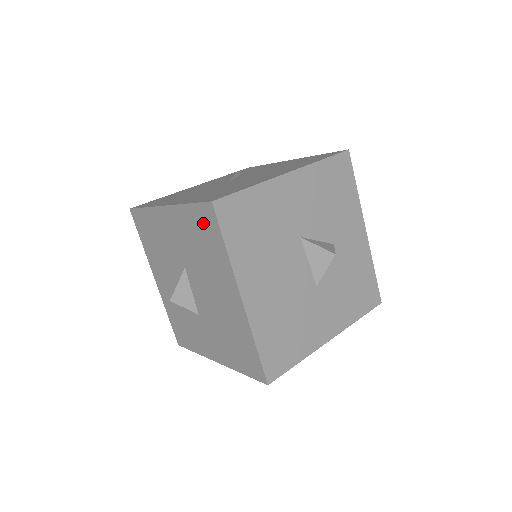
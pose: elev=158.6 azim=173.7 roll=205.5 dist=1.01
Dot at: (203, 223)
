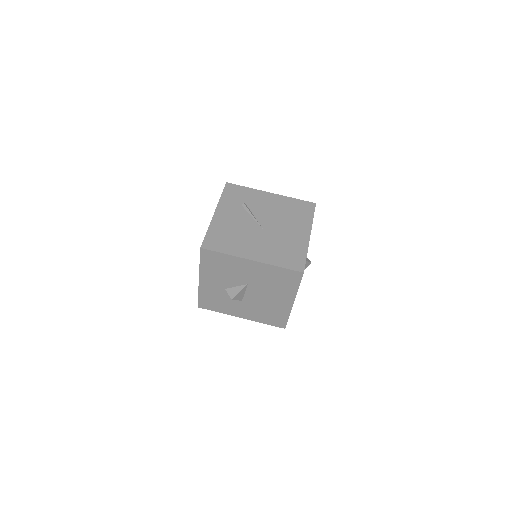
Dot at: (288, 276)
